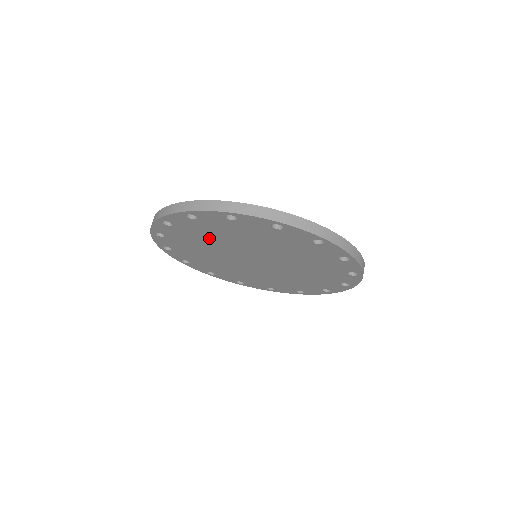
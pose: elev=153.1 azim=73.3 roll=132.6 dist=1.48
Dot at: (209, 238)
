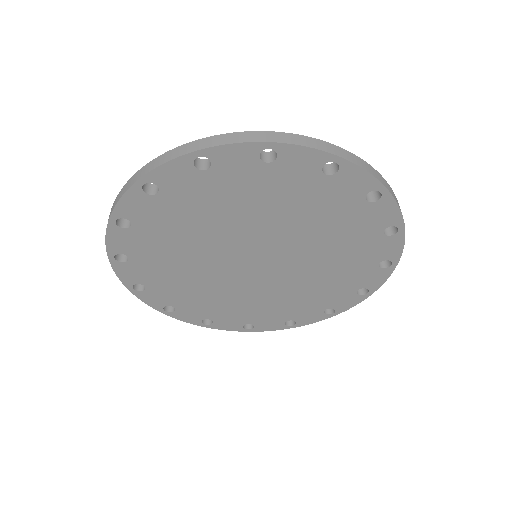
Dot at: (207, 217)
